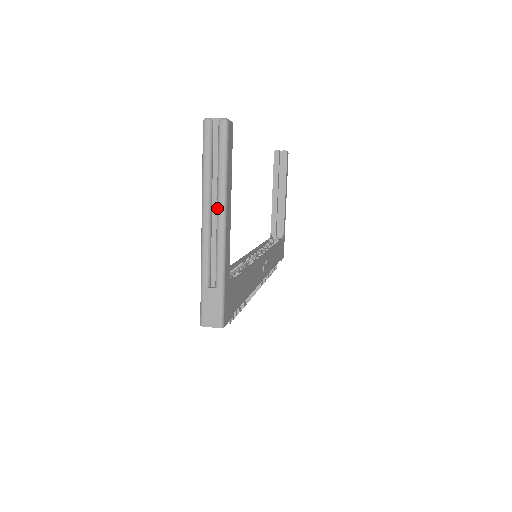
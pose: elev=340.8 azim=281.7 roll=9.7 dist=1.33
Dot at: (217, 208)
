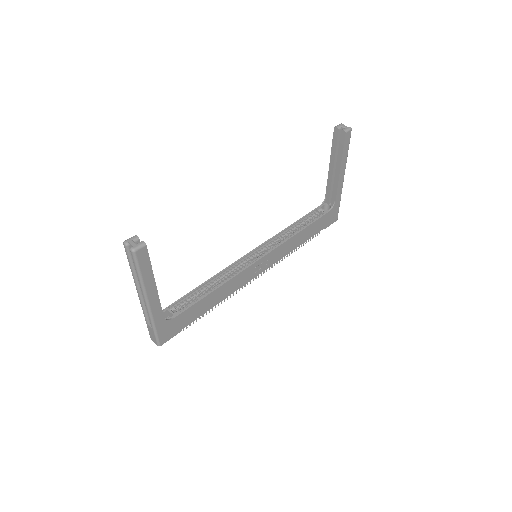
Dot at: (142, 292)
